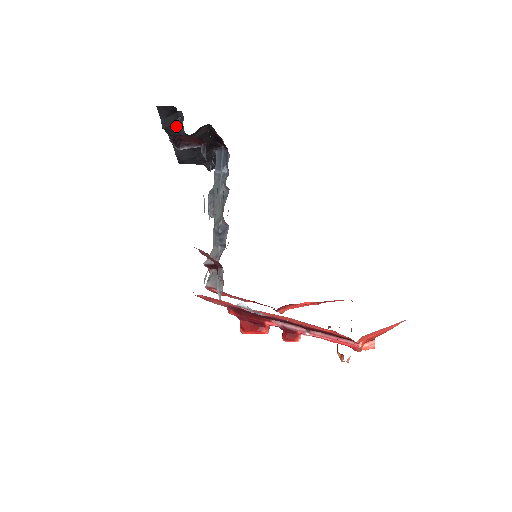
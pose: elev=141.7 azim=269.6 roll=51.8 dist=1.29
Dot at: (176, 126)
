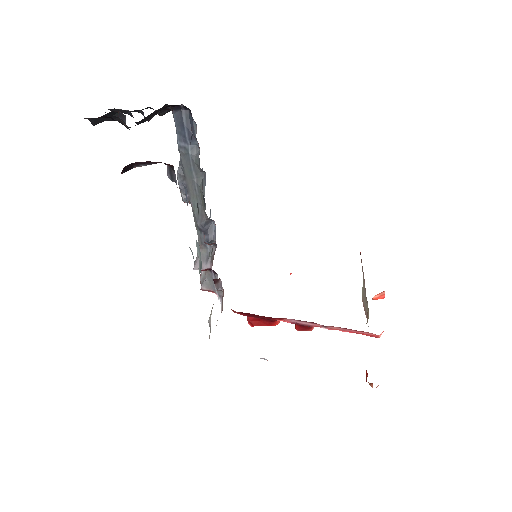
Dot at: occluded
